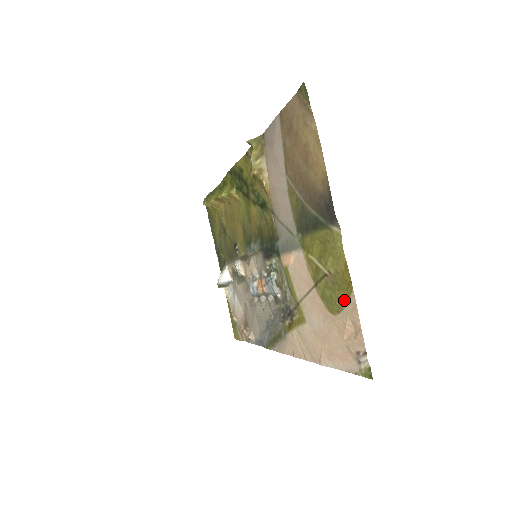
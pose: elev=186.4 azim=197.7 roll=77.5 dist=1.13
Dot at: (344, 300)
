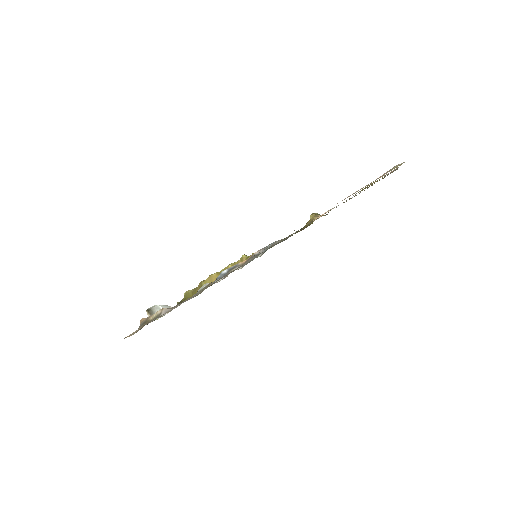
Dot at: occluded
